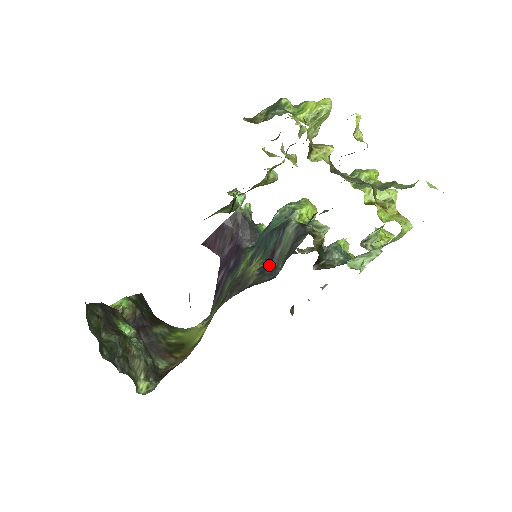
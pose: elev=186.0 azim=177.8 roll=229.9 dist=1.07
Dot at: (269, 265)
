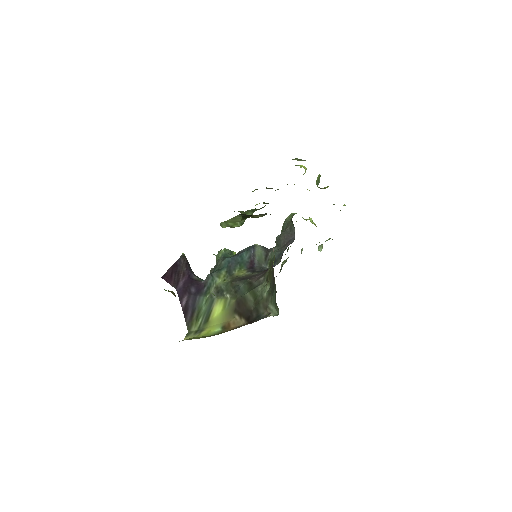
Dot at: (255, 268)
